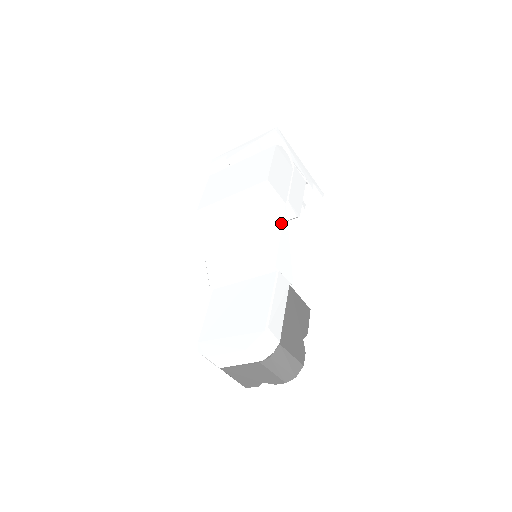
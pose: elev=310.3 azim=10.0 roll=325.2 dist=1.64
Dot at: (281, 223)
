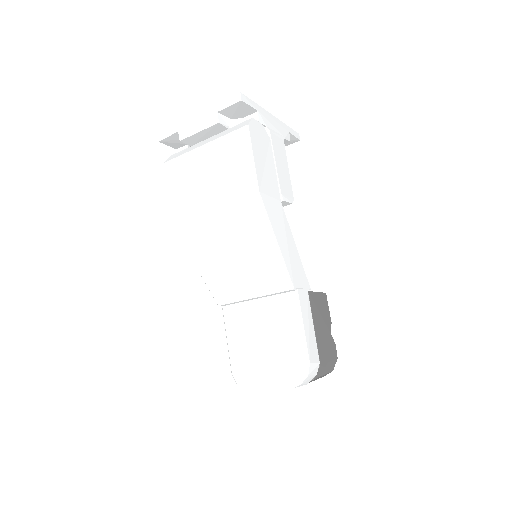
Dot at: (284, 231)
